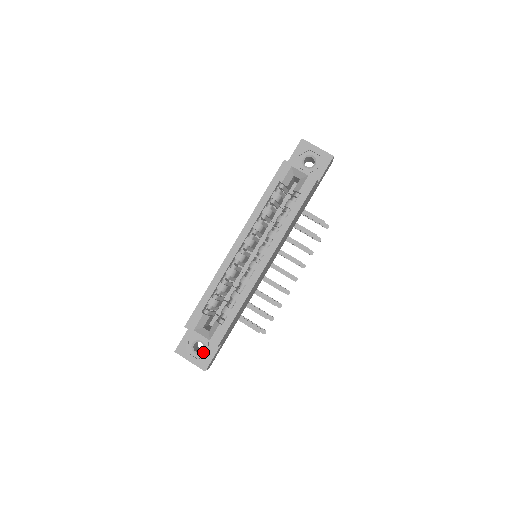
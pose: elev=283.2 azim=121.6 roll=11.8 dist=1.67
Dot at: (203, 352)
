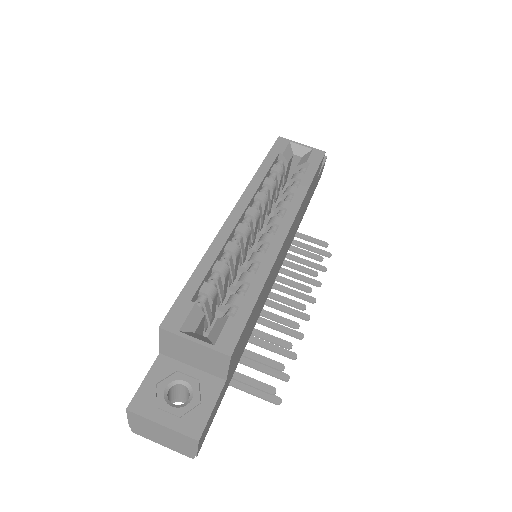
Dot at: (190, 401)
